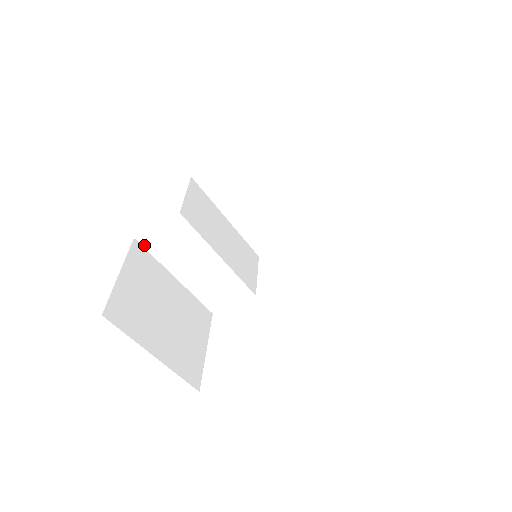
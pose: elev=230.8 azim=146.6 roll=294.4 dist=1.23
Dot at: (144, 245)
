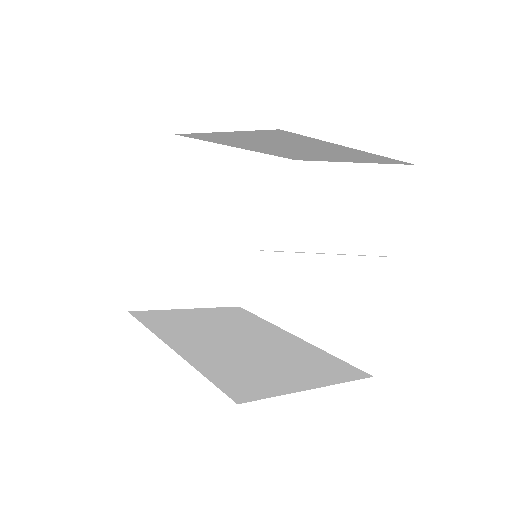
Dot at: (152, 208)
